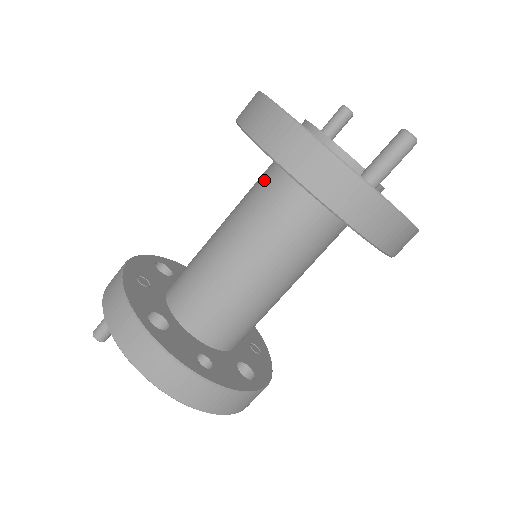
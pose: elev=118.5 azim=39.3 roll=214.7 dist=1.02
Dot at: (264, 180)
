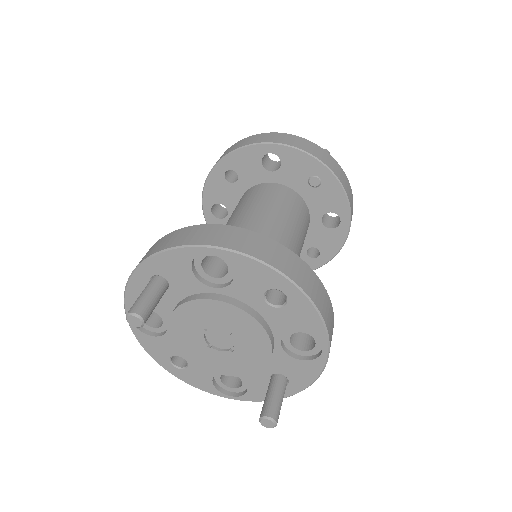
Dot at: (246, 196)
